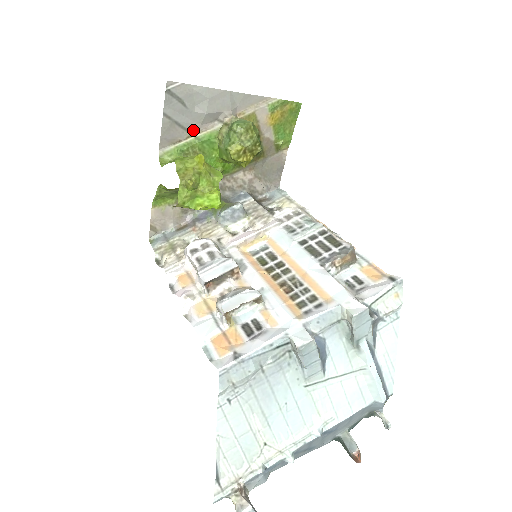
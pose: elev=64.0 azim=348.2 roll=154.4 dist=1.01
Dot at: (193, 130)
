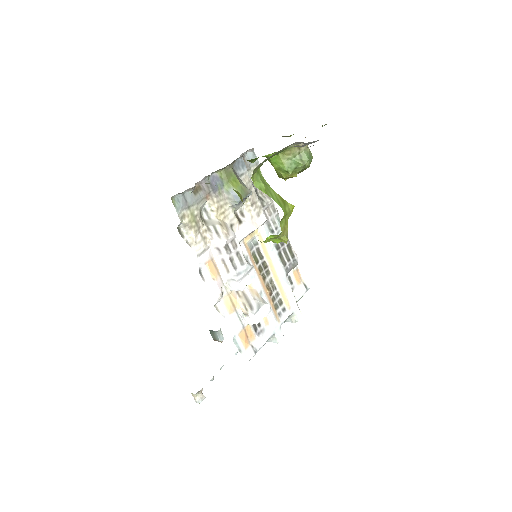
Dot at: occluded
